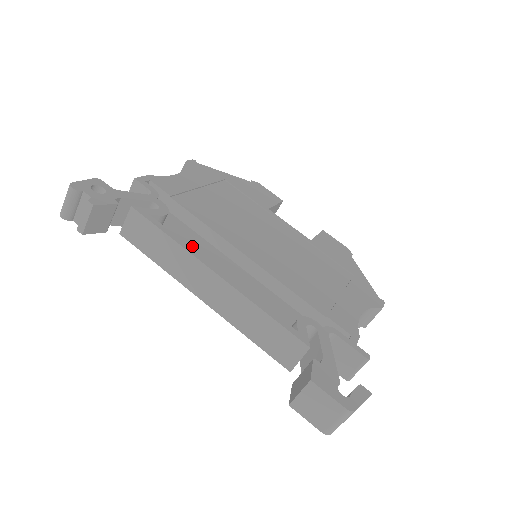
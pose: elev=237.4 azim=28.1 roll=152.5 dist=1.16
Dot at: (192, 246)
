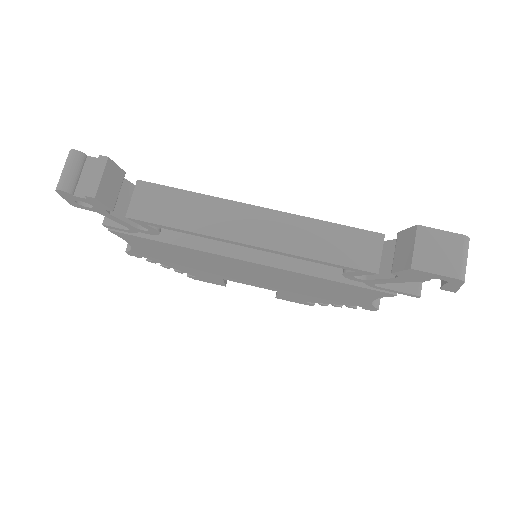
Dot at: occluded
